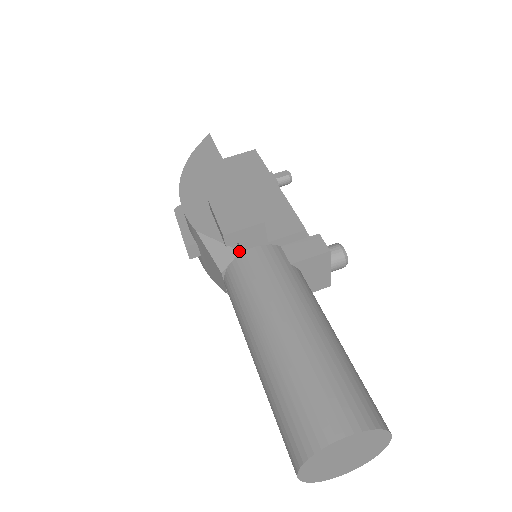
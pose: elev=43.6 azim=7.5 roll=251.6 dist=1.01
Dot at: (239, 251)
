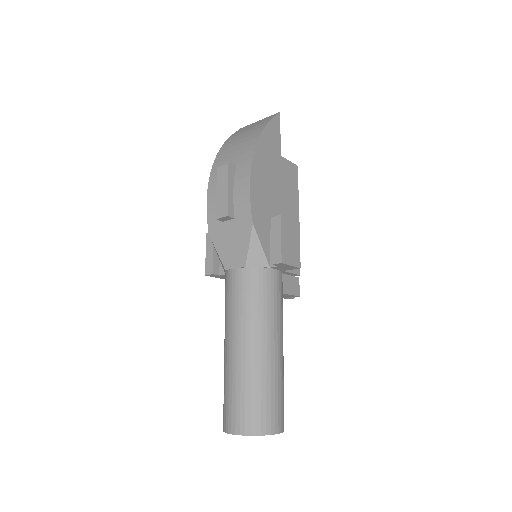
Dot at: (270, 266)
